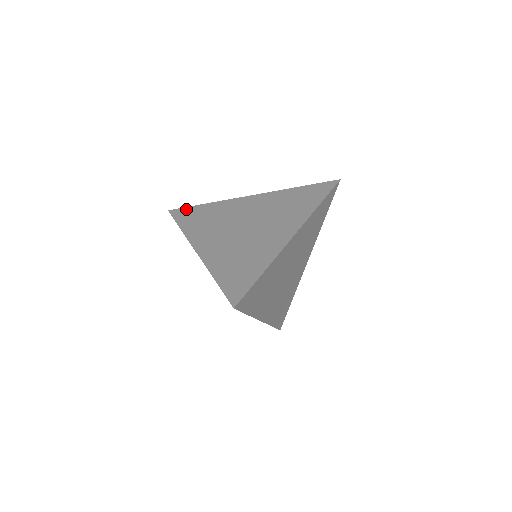
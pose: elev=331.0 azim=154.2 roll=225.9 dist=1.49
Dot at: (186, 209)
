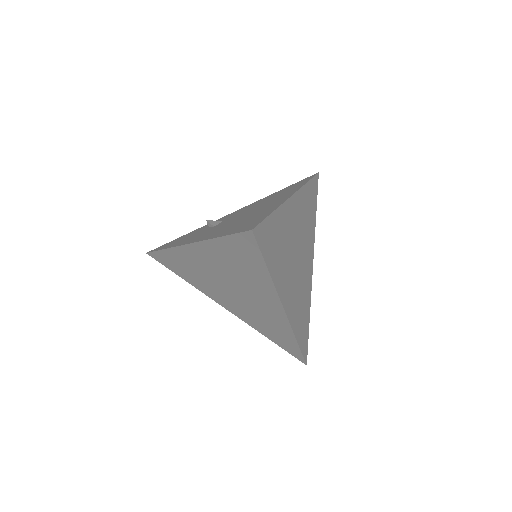
Dot at: (158, 255)
